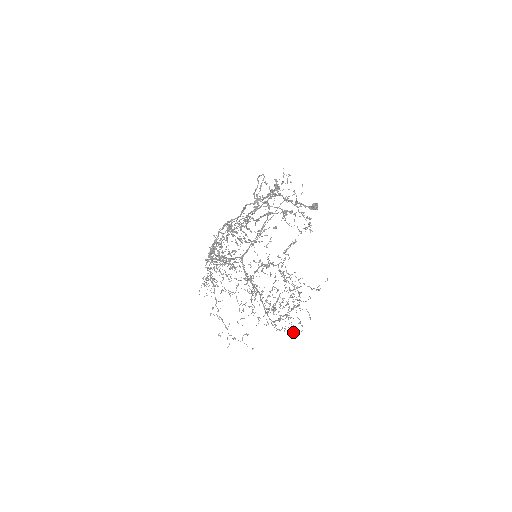
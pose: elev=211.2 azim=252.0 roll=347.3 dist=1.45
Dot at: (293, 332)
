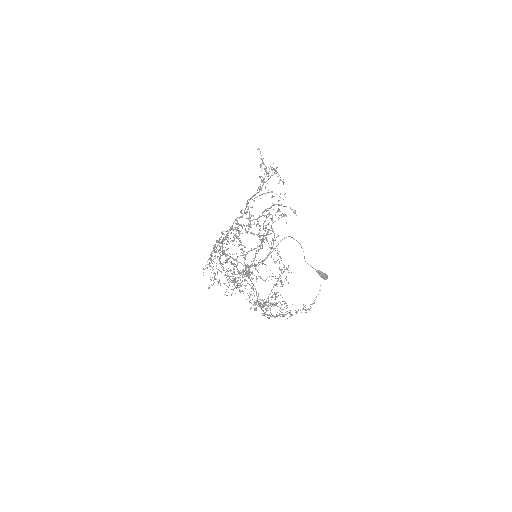
Dot at: occluded
